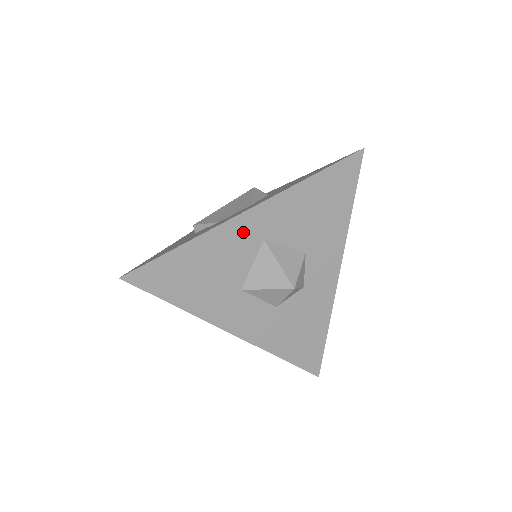
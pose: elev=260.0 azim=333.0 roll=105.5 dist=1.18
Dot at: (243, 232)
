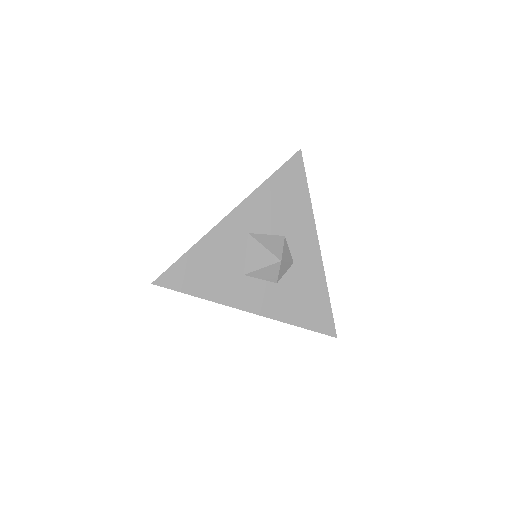
Dot at: (230, 231)
